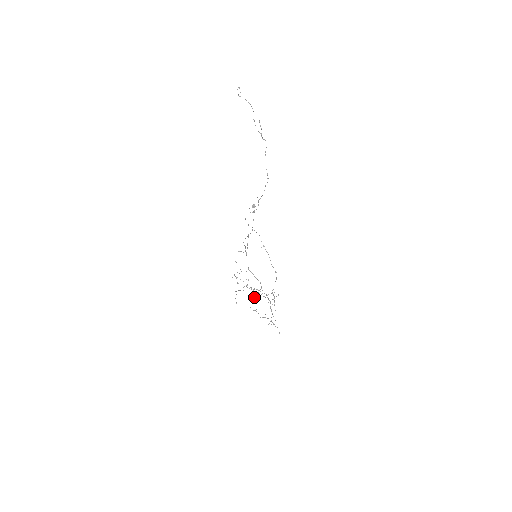
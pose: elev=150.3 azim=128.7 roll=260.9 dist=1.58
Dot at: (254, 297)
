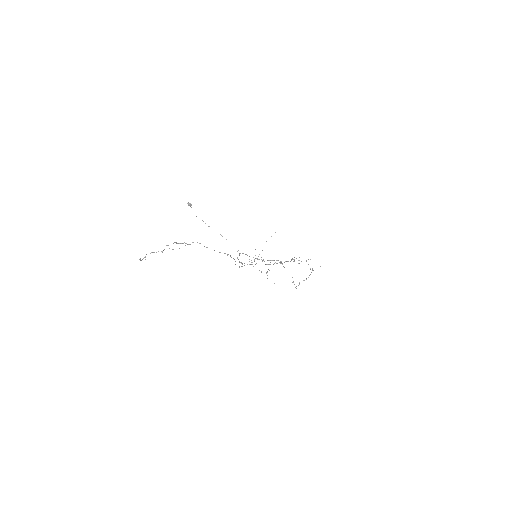
Dot at: occluded
